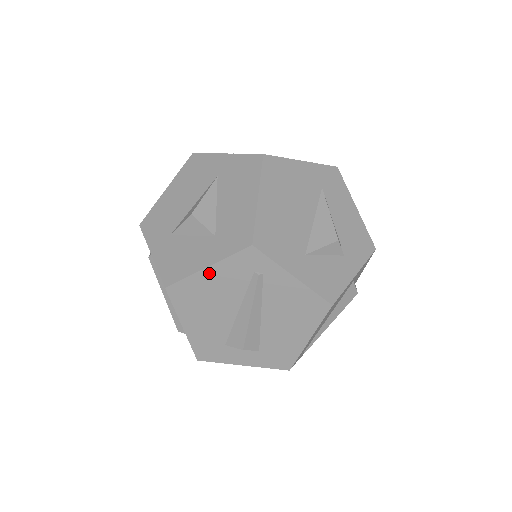
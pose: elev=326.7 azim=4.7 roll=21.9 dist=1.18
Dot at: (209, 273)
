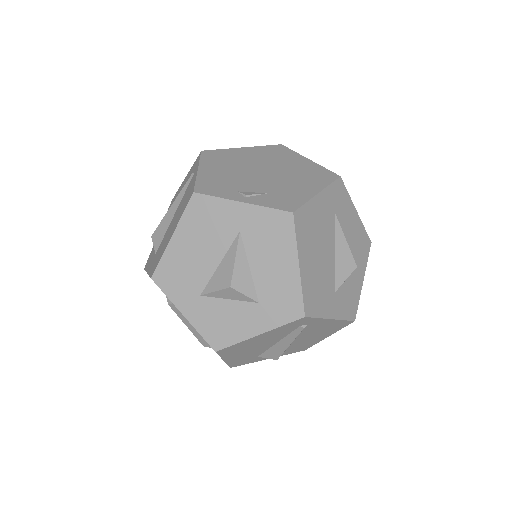
Dot at: (259, 336)
